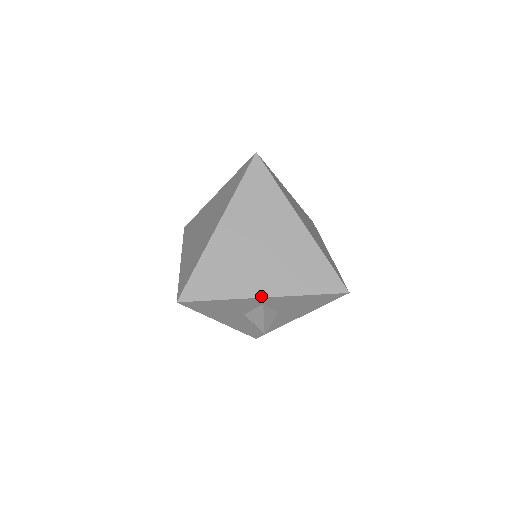
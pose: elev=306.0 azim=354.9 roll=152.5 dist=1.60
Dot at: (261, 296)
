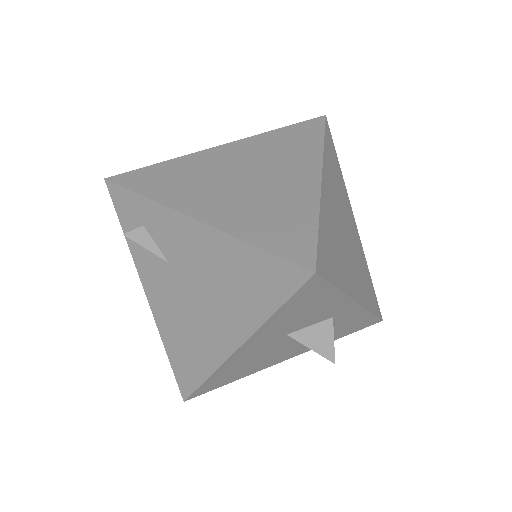
Dot at: (356, 299)
